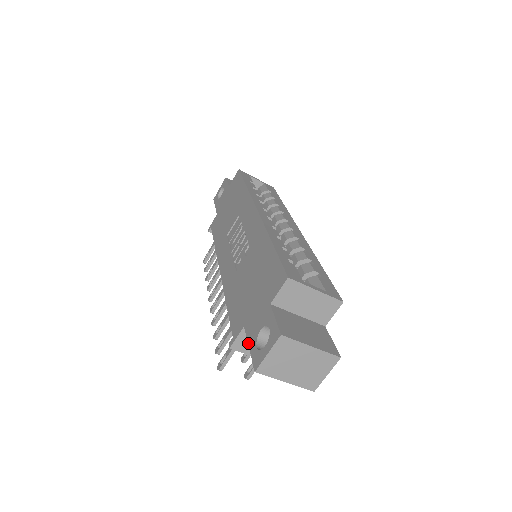
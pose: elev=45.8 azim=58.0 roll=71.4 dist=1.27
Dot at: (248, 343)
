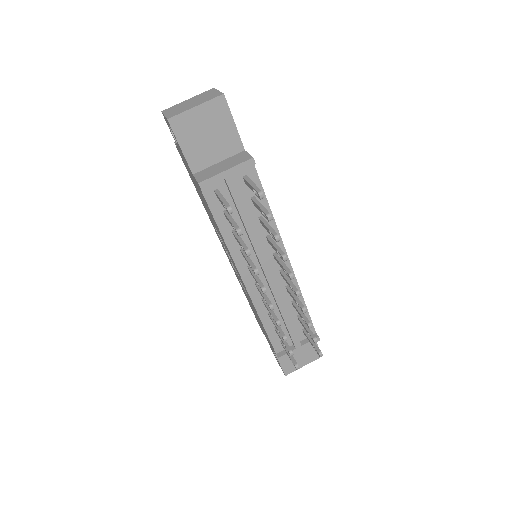
Dot at: (182, 153)
